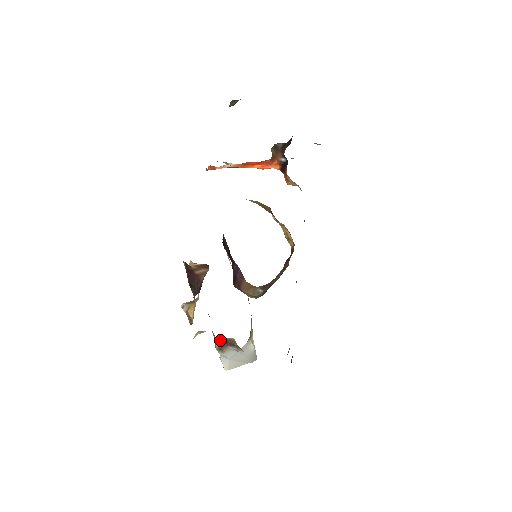
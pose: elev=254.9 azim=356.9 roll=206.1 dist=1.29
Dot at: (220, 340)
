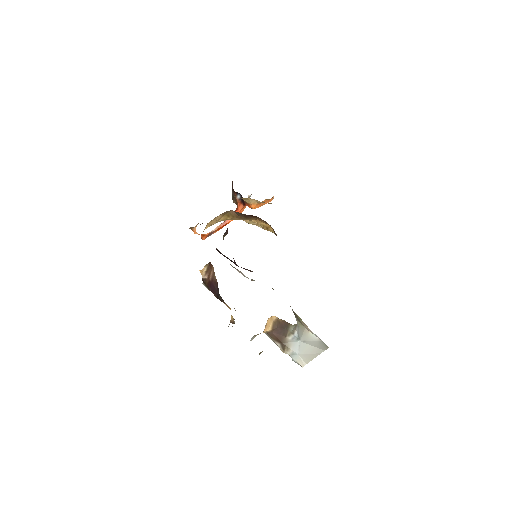
Dot at: (270, 330)
